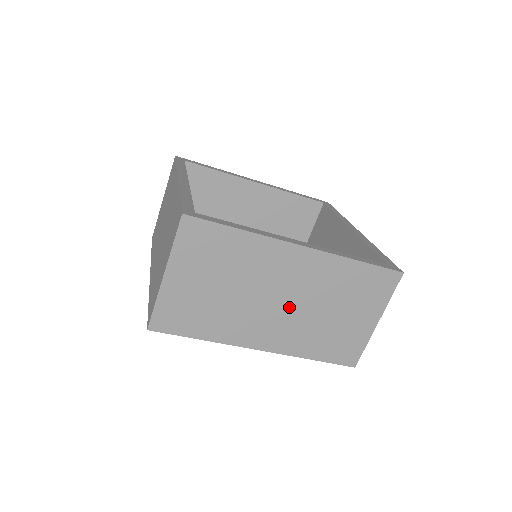
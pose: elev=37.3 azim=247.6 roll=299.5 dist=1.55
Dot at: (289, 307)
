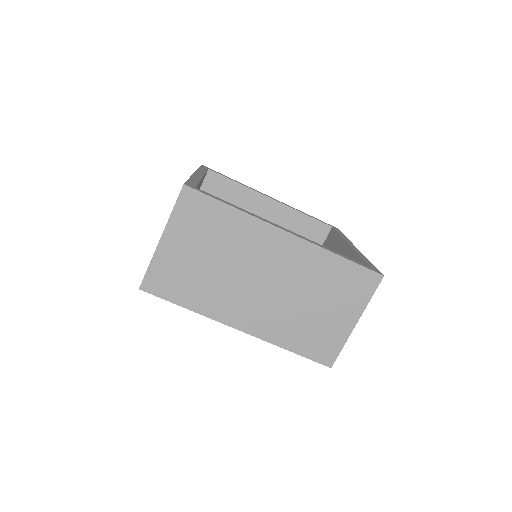
Dot at: (271, 291)
